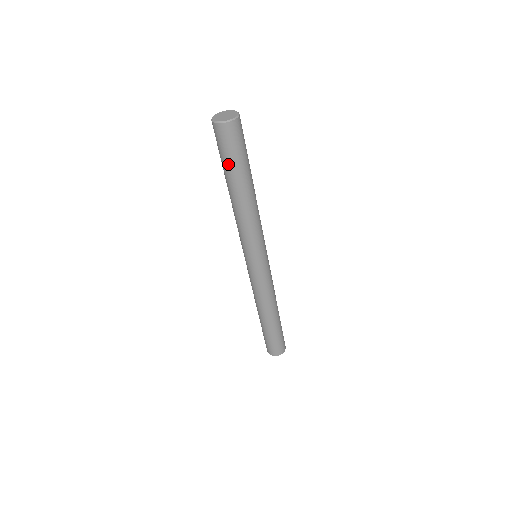
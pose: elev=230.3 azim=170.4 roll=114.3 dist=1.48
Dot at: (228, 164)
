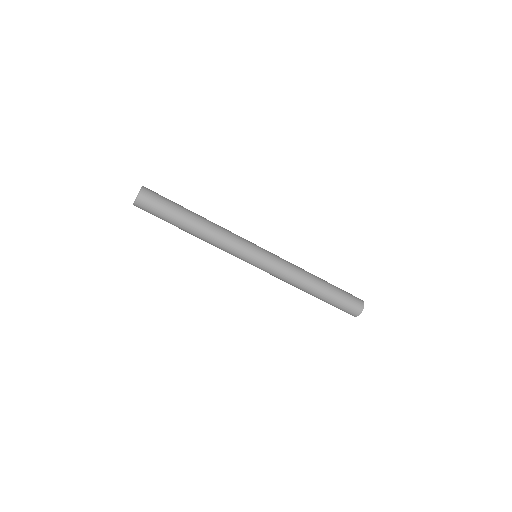
Dot at: occluded
